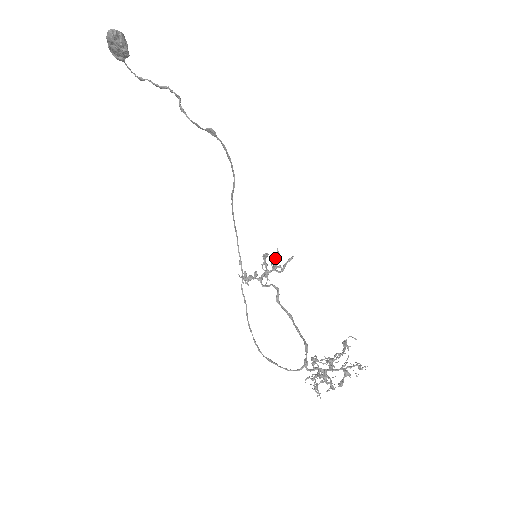
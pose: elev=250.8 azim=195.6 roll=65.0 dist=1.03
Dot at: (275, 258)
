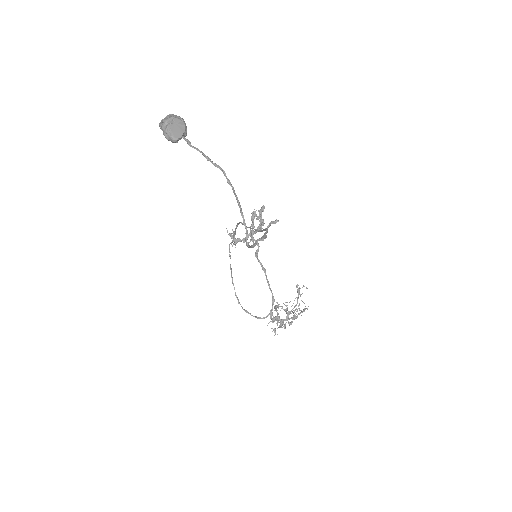
Dot at: (261, 216)
